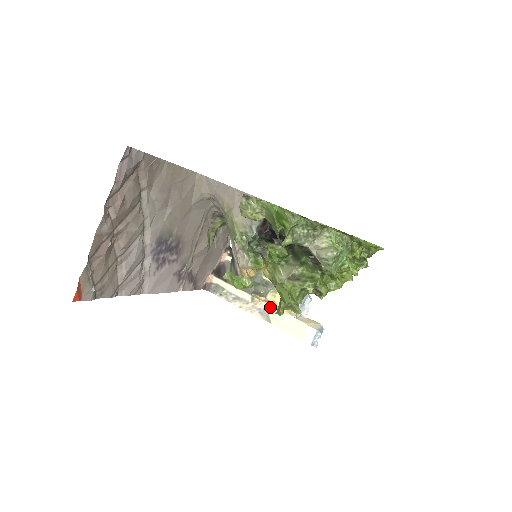
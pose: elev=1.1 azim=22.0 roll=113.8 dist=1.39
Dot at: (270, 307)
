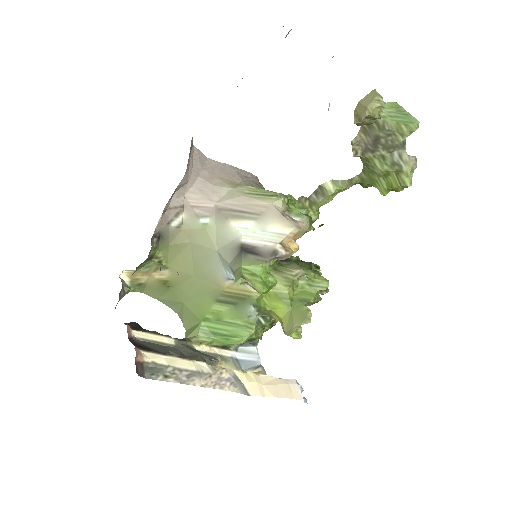
Dot at: (239, 372)
